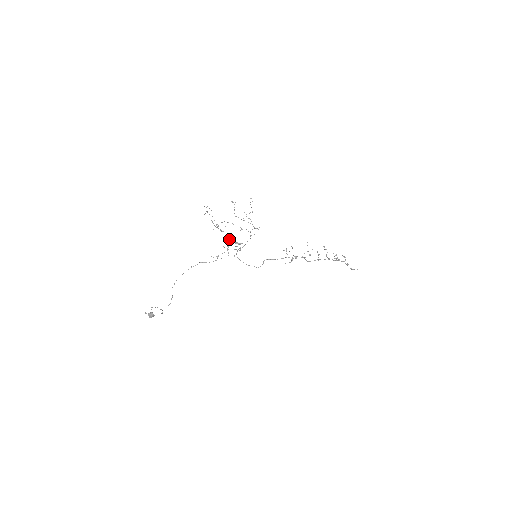
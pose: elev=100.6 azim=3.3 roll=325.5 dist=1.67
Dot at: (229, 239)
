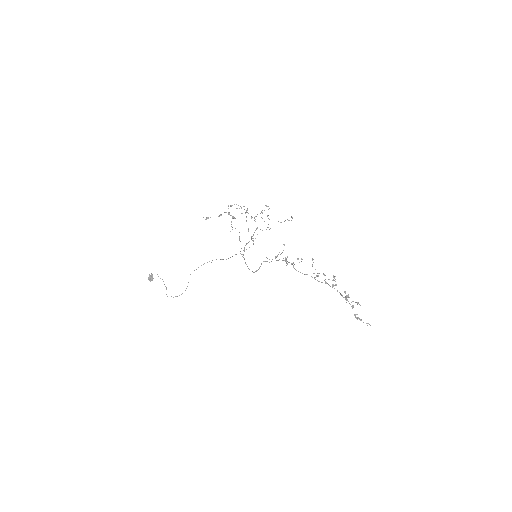
Dot at: occluded
